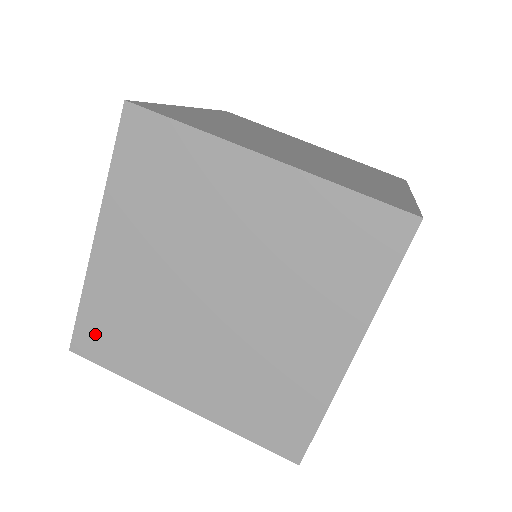
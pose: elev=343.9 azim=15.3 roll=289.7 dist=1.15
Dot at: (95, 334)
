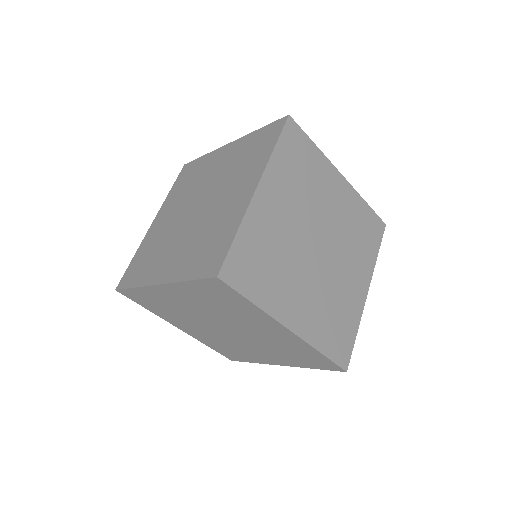
Dot at: (138, 297)
